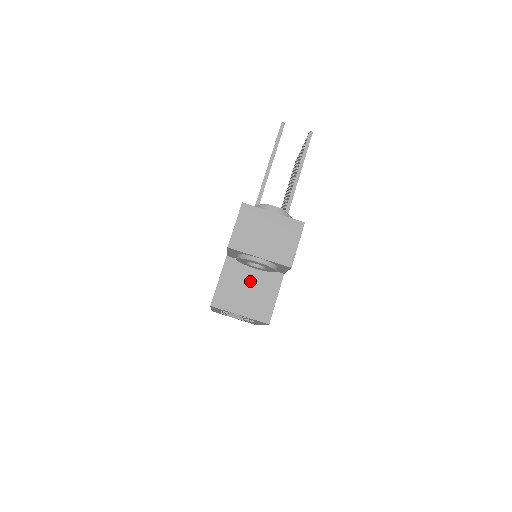
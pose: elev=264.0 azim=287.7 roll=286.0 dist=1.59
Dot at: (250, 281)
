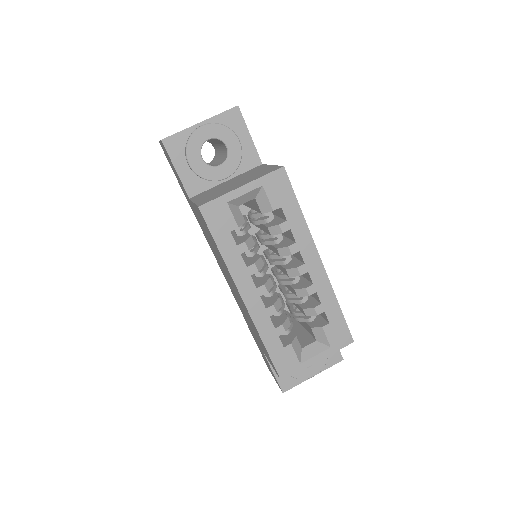
Dot at: (230, 183)
